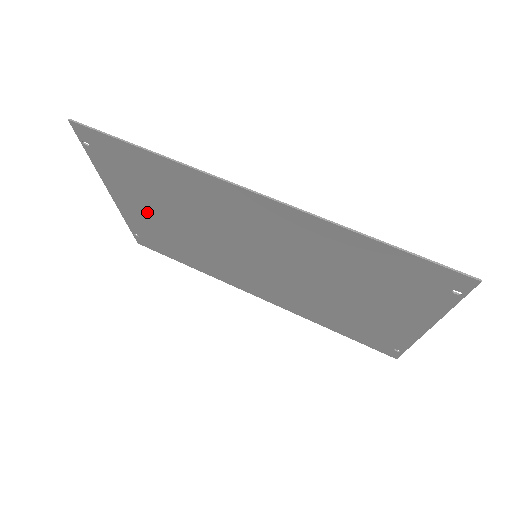
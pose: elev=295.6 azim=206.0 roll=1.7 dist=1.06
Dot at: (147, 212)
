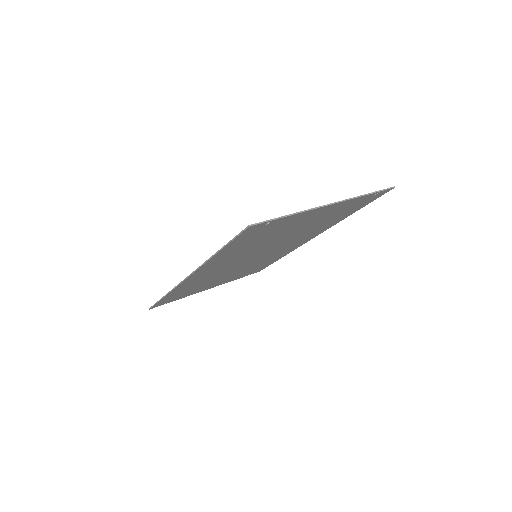
Dot at: occluded
